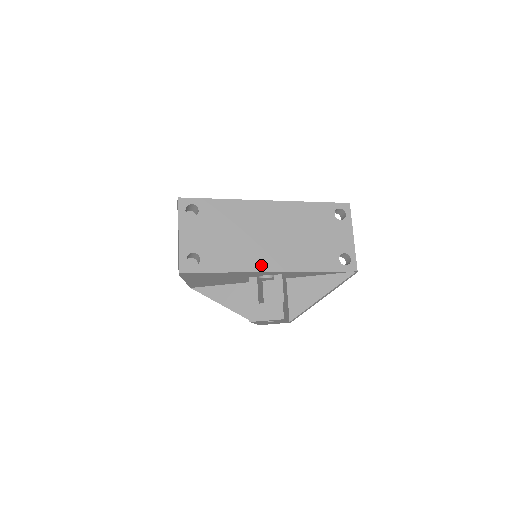
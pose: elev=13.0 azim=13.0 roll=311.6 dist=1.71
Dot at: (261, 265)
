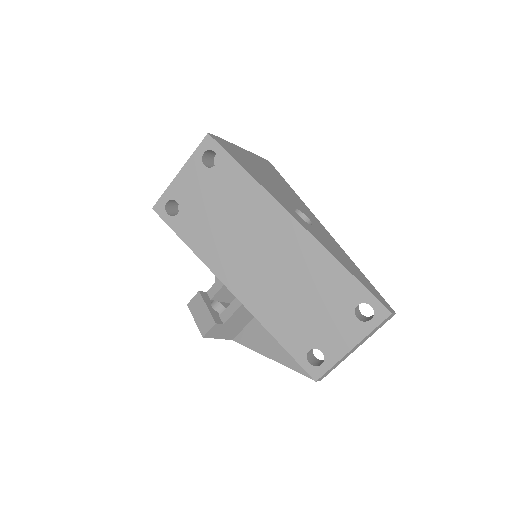
Dot at: (225, 273)
